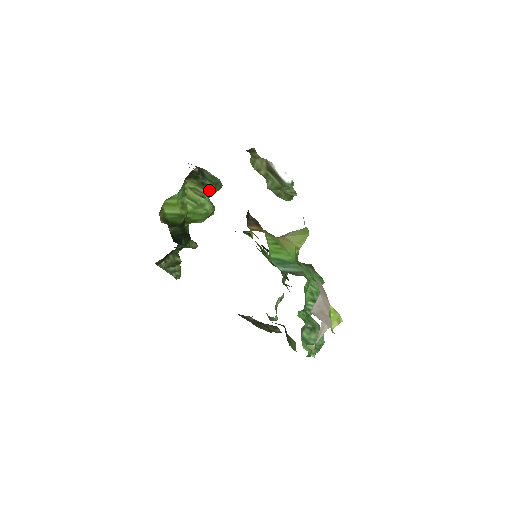
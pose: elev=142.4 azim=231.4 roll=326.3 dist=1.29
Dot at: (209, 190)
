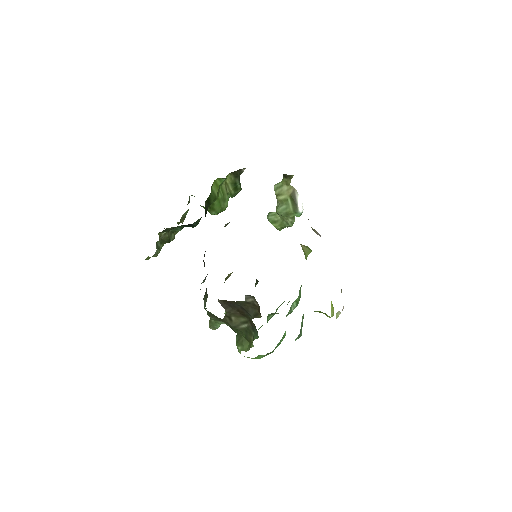
Dot at: (234, 192)
